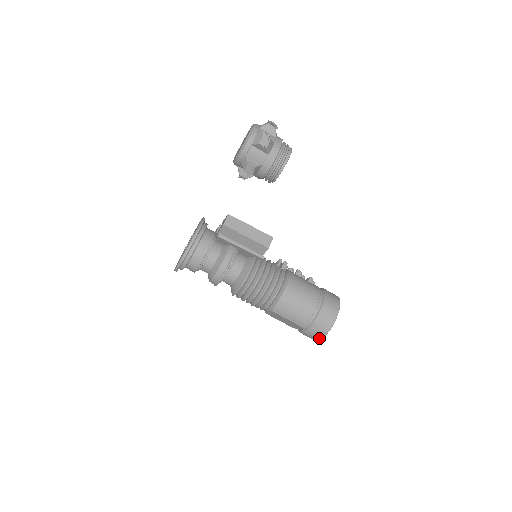
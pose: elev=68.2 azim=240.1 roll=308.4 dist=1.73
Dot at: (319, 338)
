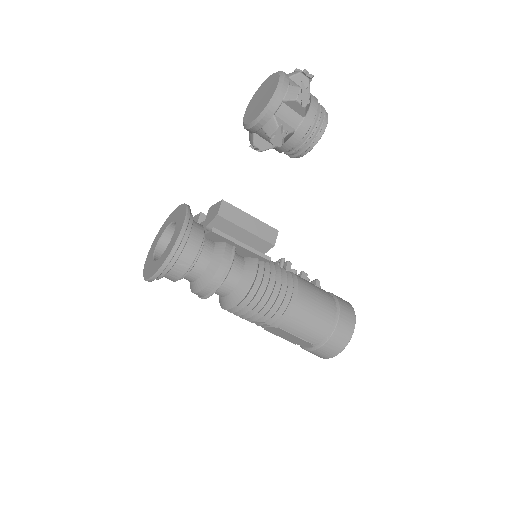
Dot at: (331, 356)
